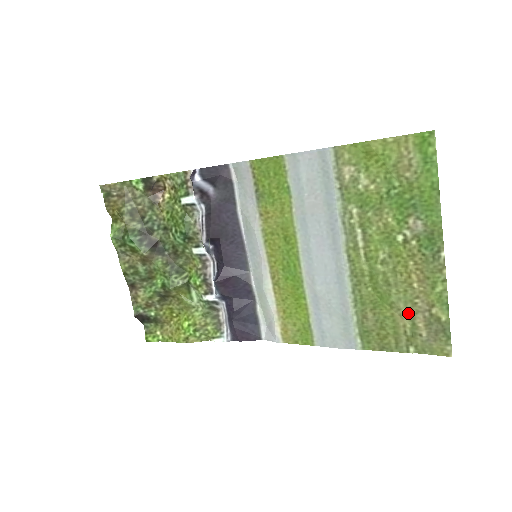
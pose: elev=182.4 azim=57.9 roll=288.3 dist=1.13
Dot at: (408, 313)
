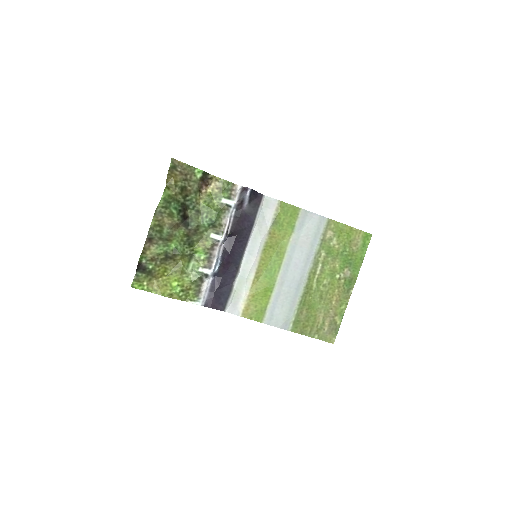
Dot at: (324, 316)
